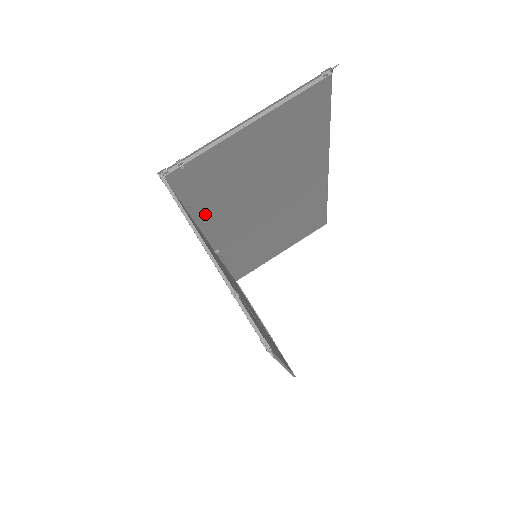
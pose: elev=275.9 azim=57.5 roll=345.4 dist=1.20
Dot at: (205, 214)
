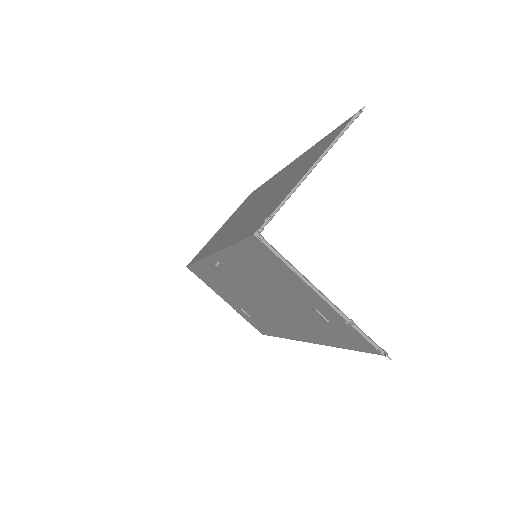
Dot at: occluded
